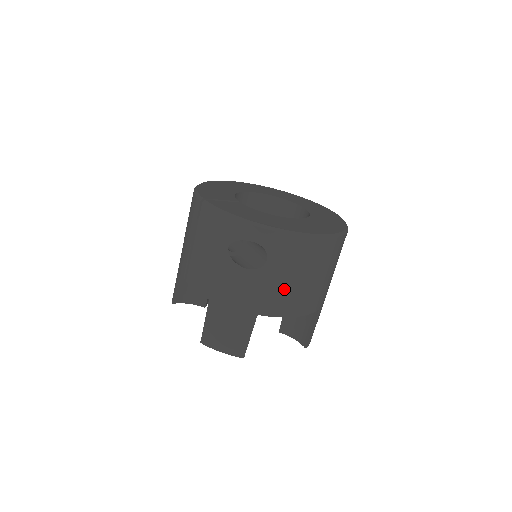
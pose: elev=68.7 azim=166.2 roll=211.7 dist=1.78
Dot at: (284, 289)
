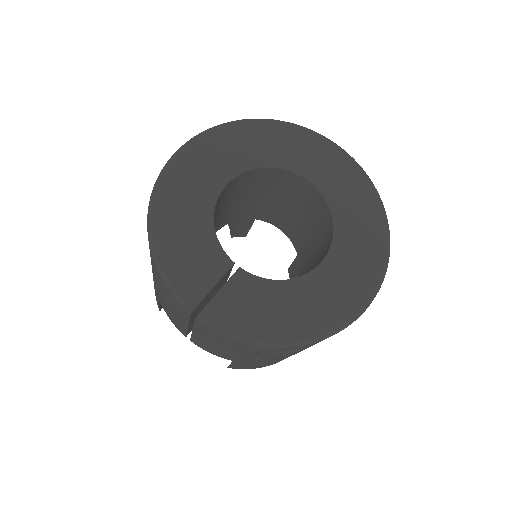
Dot at: occluded
